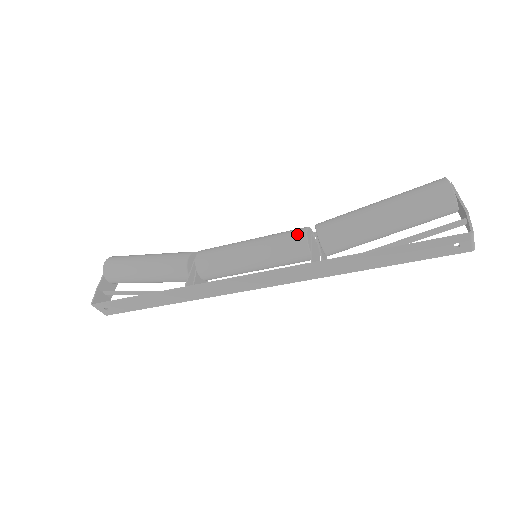
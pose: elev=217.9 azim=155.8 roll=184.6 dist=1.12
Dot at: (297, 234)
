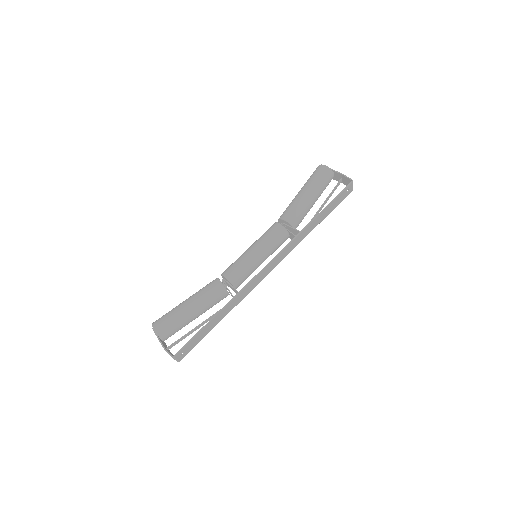
Dot at: (276, 228)
